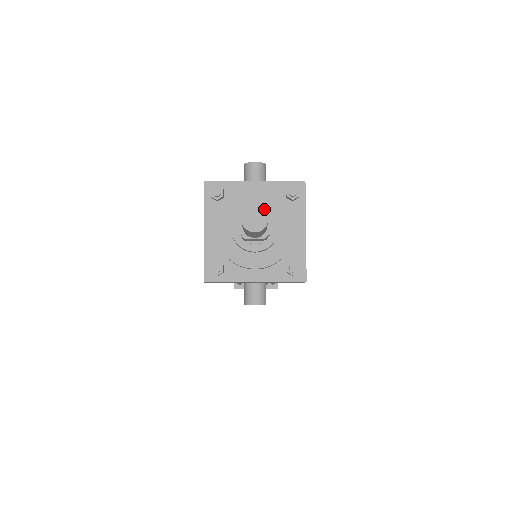
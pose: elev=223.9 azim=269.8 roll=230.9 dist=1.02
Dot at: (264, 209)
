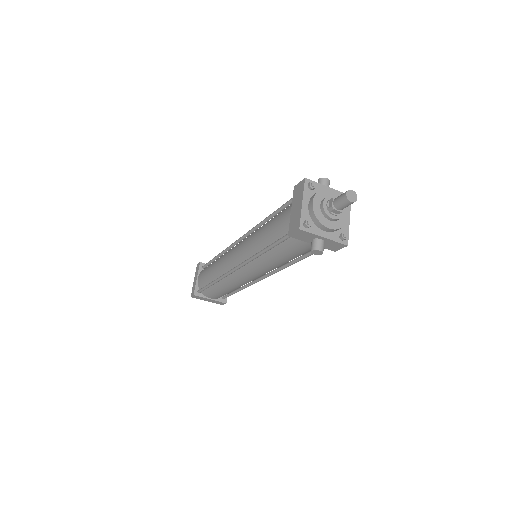
Dot at: occluded
